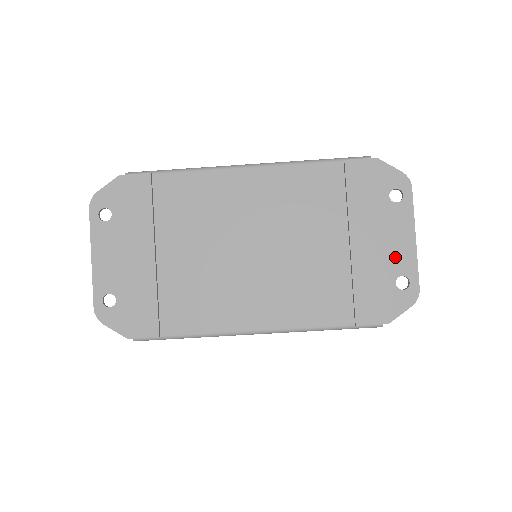
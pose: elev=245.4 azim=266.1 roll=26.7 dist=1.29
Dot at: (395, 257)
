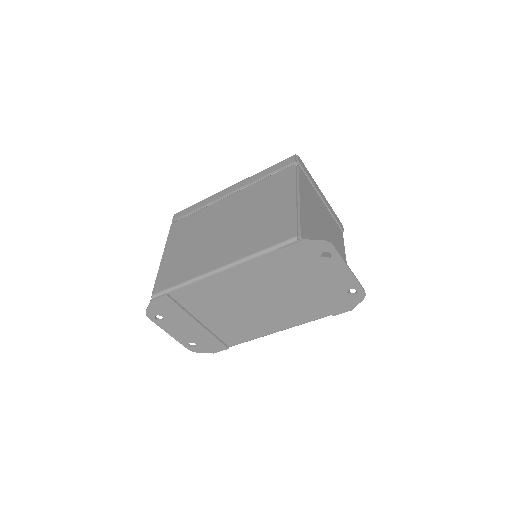
Dot at: (341, 283)
